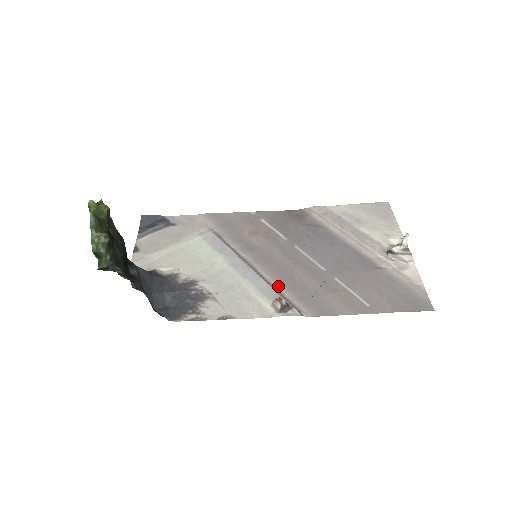
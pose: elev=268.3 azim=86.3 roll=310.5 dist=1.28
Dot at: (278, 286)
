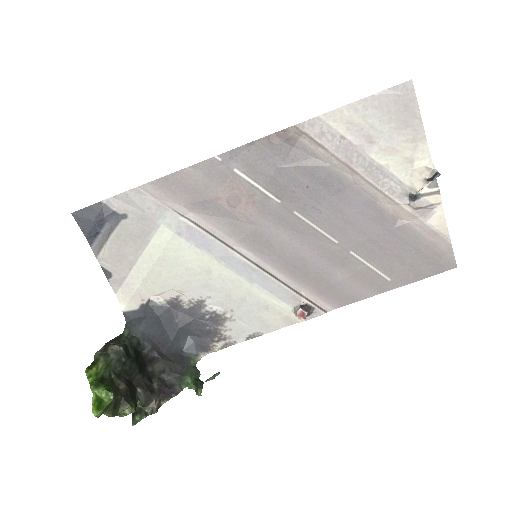
Dot at: (291, 281)
